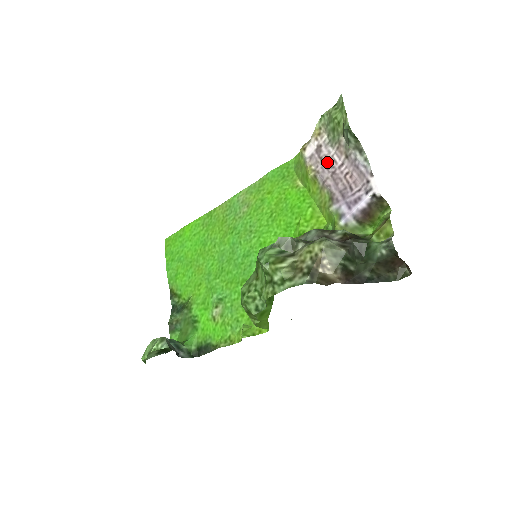
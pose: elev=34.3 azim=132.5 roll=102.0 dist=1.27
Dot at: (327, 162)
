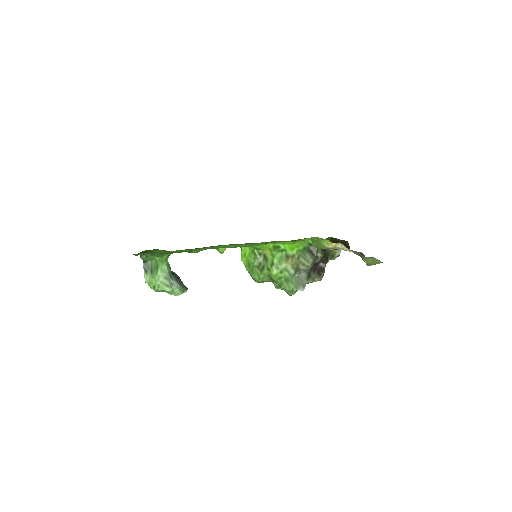
Dot at: occluded
